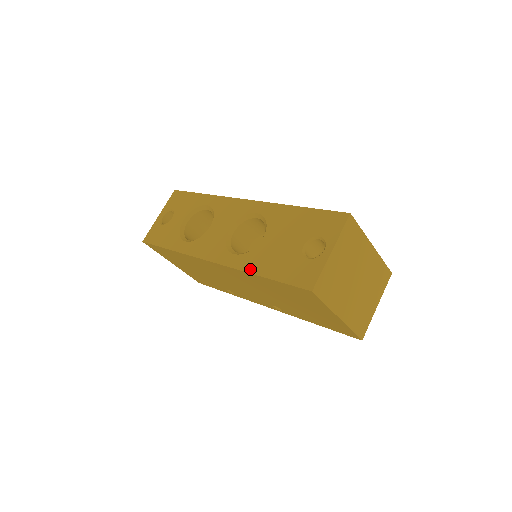
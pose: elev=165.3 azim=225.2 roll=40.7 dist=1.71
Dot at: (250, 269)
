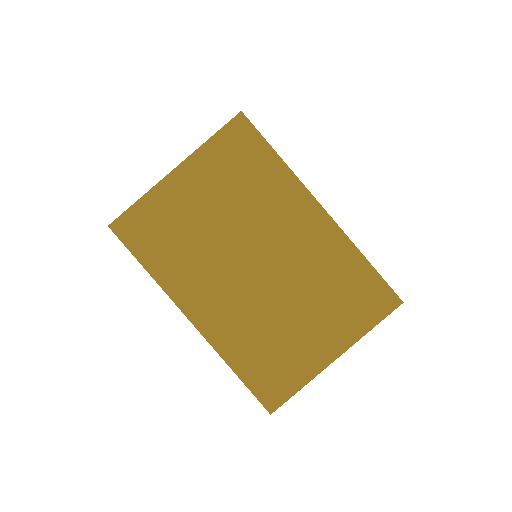
Dot at: occluded
